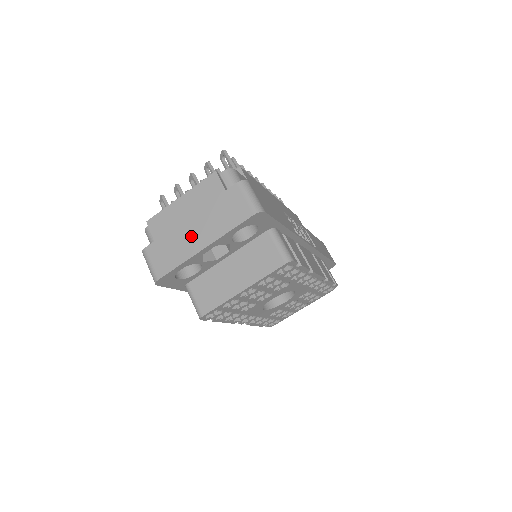
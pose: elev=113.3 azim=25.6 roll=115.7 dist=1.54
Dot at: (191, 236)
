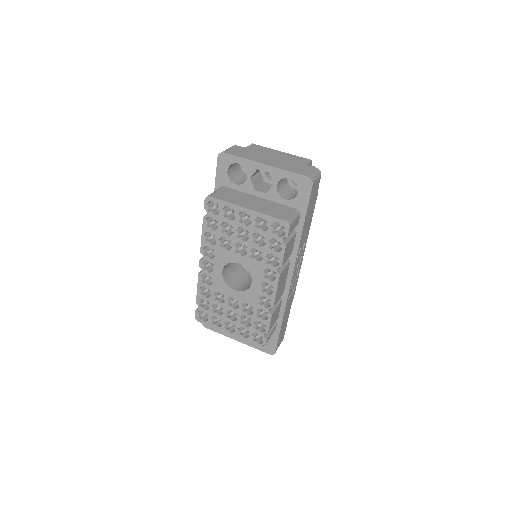
Dot at: (265, 158)
